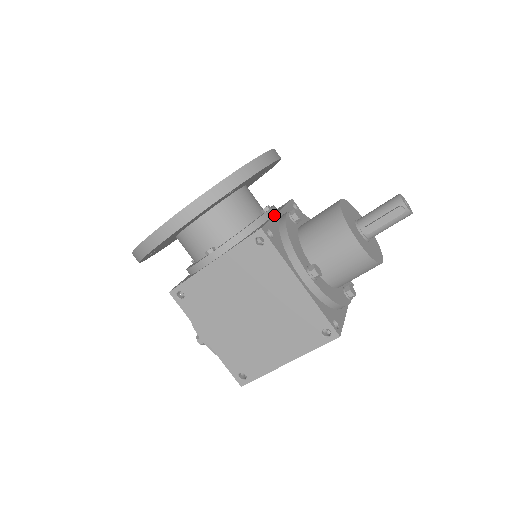
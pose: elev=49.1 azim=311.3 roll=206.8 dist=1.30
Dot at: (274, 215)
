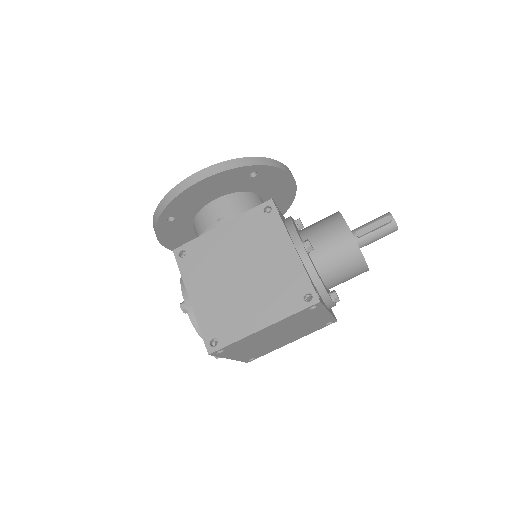
Dot at: (282, 214)
